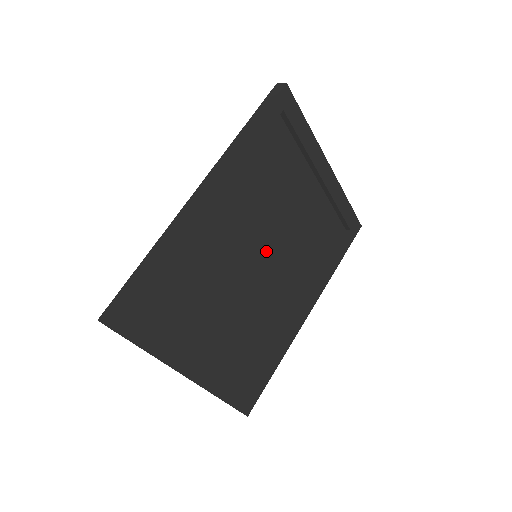
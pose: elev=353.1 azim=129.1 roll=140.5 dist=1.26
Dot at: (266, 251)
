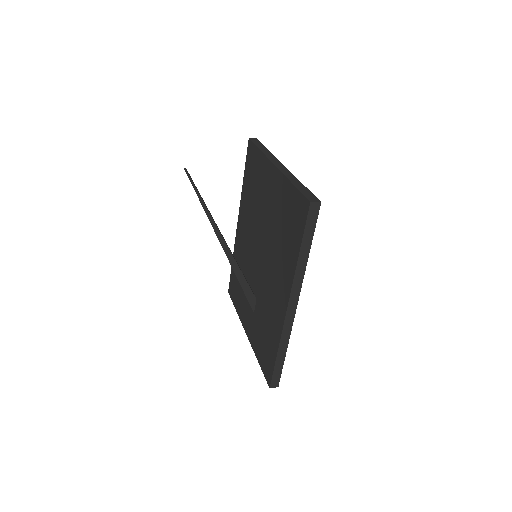
Dot at: occluded
